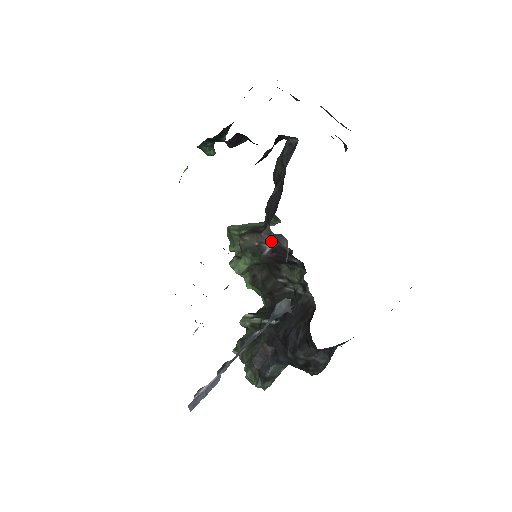
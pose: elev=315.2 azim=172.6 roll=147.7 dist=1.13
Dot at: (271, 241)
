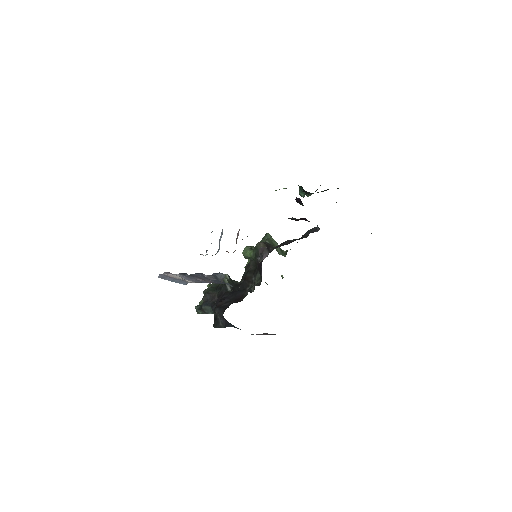
Dot at: (260, 255)
